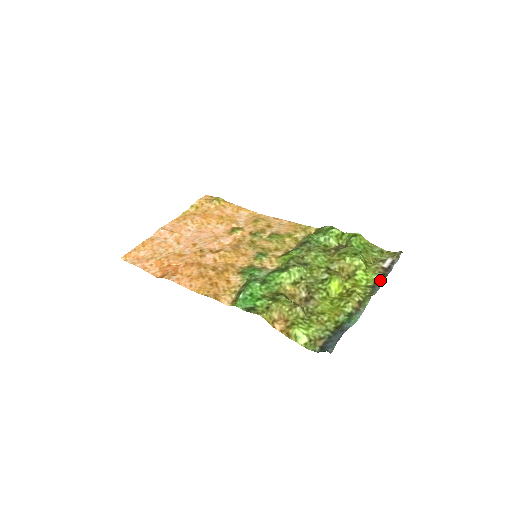
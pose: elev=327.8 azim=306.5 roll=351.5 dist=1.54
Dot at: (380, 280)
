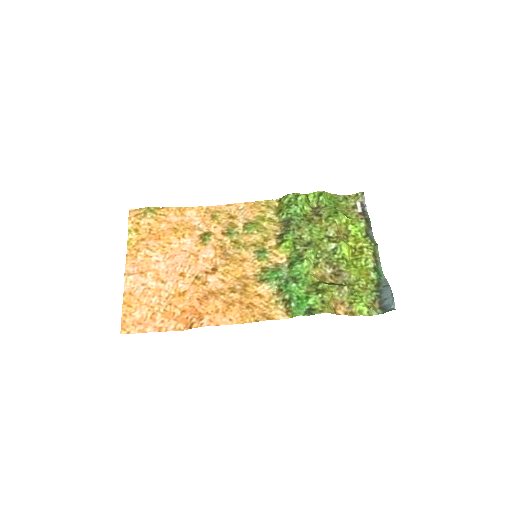
Dot at: (368, 226)
